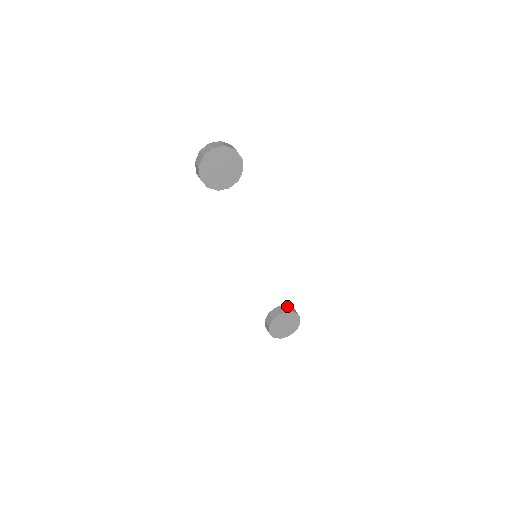
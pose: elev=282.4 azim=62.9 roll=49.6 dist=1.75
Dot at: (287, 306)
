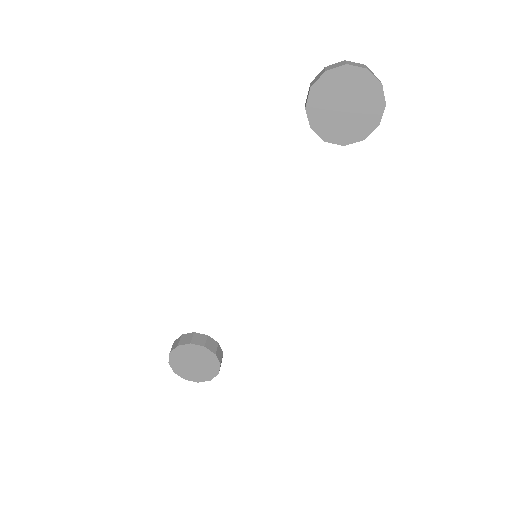
Dot at: (220, 347)
